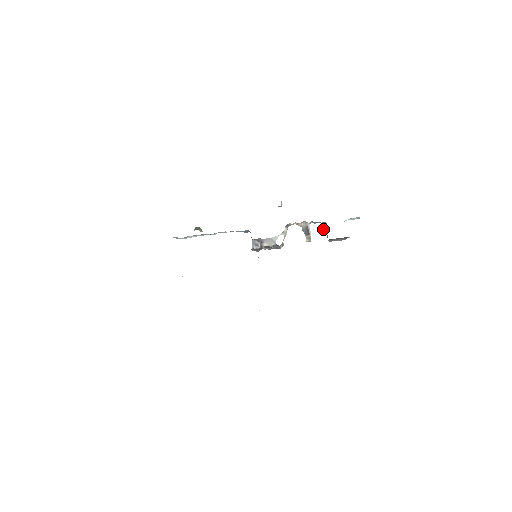
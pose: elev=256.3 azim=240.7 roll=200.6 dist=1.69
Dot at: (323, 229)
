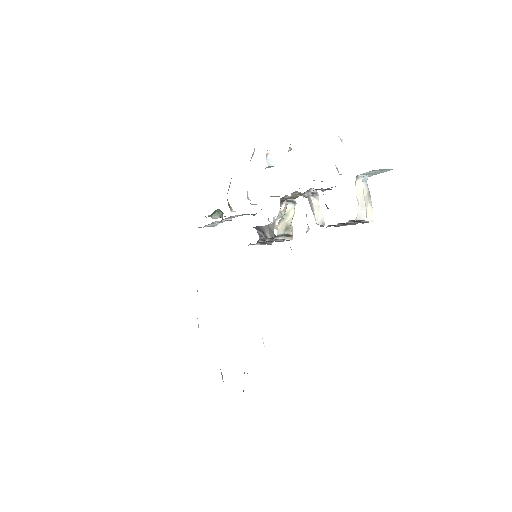
Dot at: occluded
